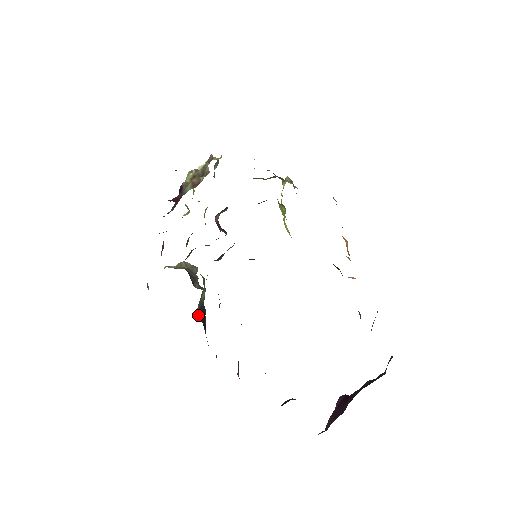
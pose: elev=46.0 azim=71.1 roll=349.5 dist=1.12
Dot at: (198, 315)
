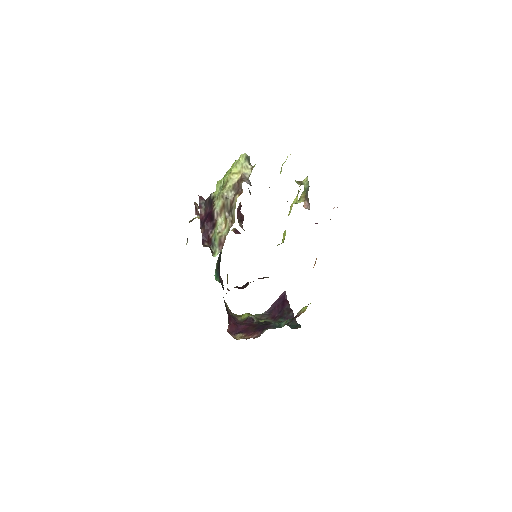
Dot at: (216, 270)
